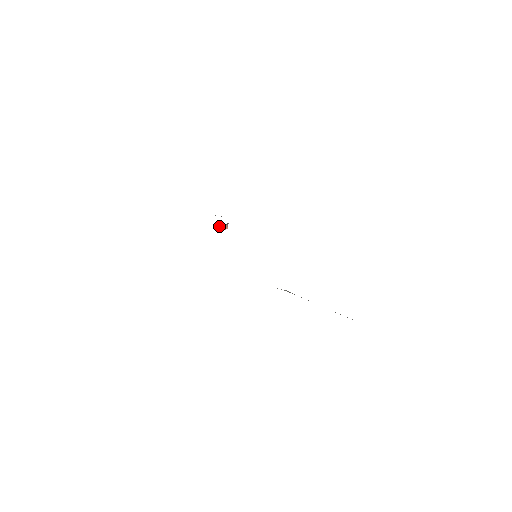
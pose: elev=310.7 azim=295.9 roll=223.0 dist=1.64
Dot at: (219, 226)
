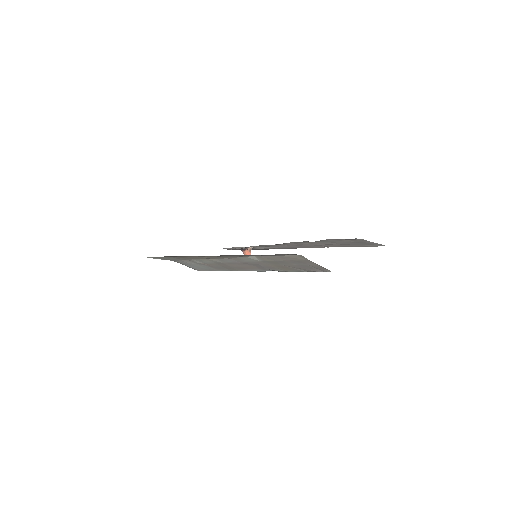
Dot at: (243, 253)
